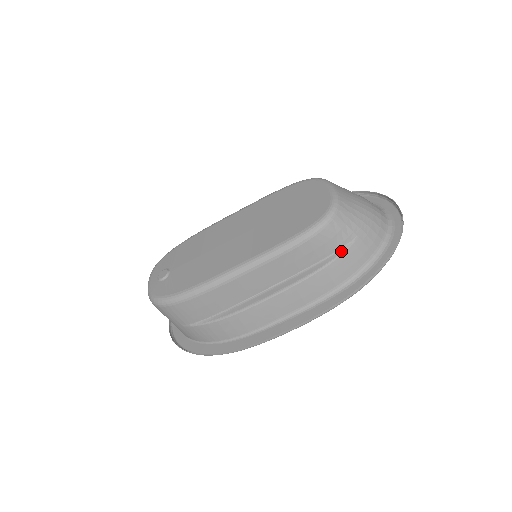
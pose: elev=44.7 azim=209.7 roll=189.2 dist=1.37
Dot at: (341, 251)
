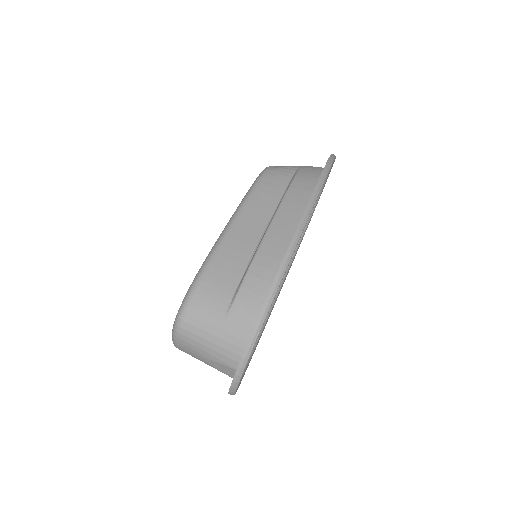
Dot at: (296, 173)
